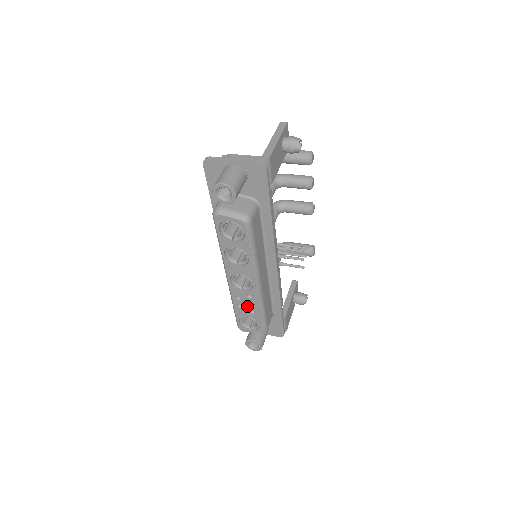
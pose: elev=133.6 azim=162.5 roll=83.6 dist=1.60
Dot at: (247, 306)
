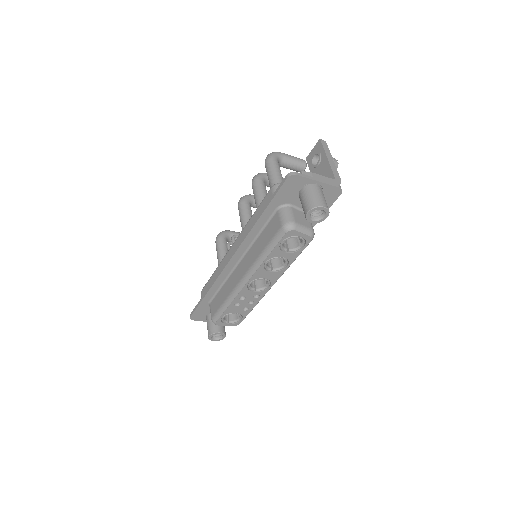
Dot at: (244, 304)
